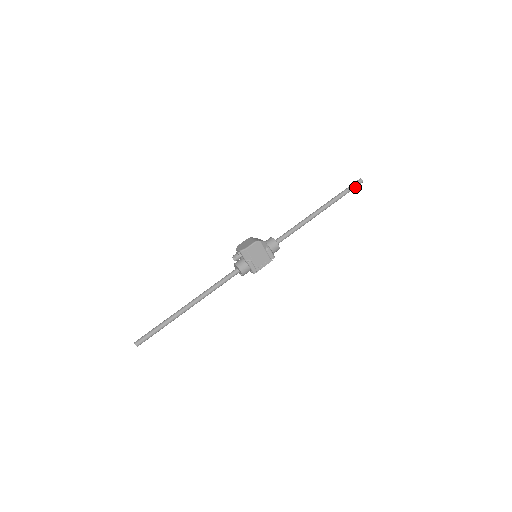
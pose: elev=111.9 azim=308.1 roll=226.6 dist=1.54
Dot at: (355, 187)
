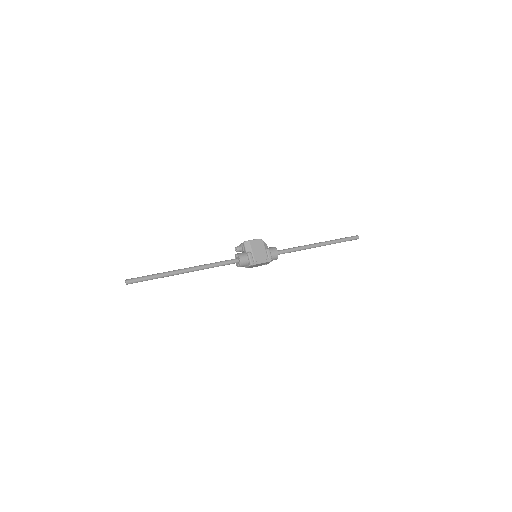
Dot at: (352, 239)
